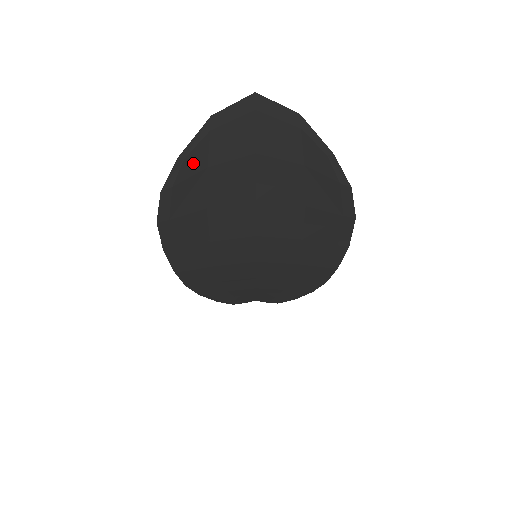
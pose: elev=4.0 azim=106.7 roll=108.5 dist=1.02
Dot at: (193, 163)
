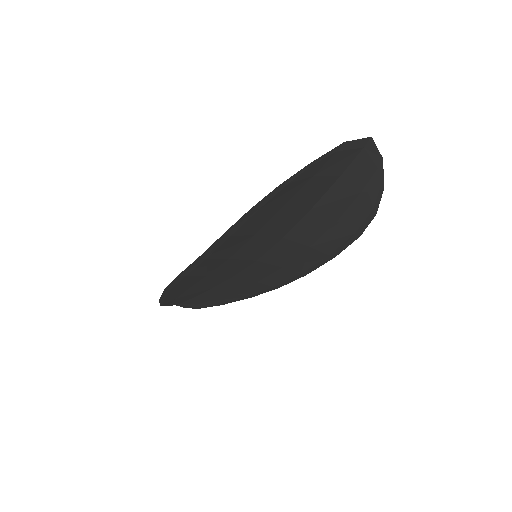
Dot at: (312, 170)
